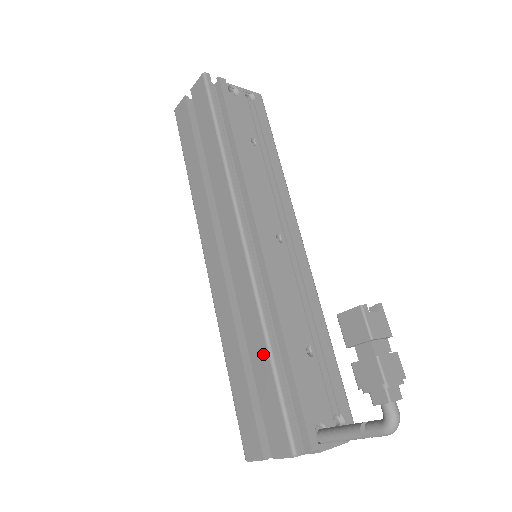
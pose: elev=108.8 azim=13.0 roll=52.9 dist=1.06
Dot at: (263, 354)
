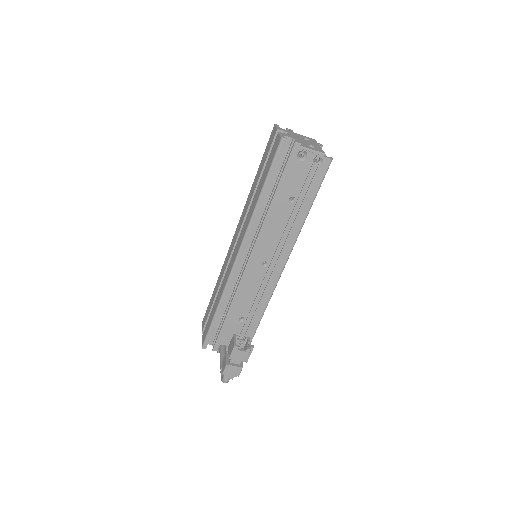
Dot at: (215, 308)
